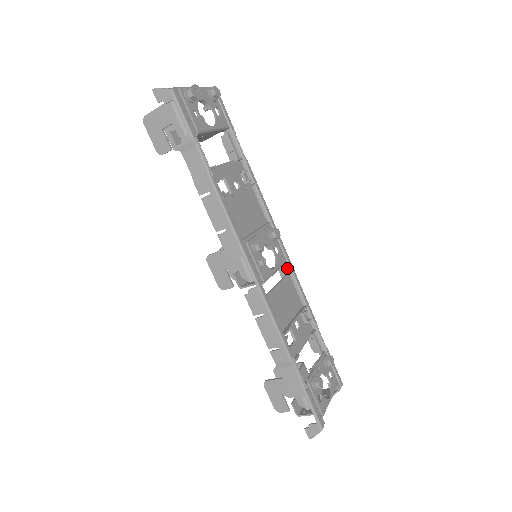
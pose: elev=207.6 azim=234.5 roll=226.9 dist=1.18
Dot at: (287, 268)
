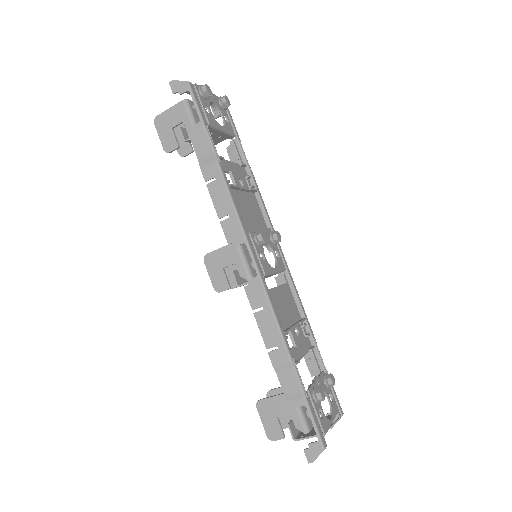
Dot at: (286, 277)
